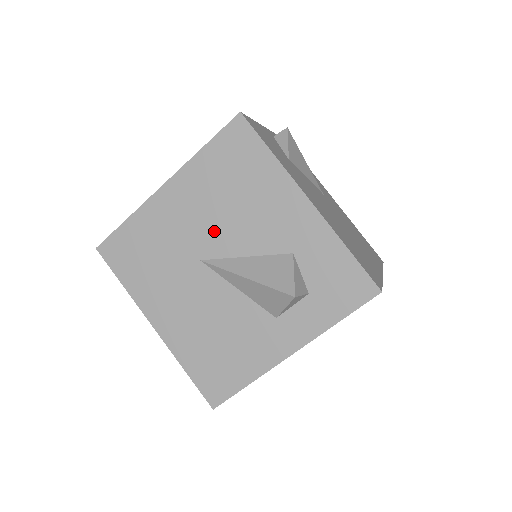
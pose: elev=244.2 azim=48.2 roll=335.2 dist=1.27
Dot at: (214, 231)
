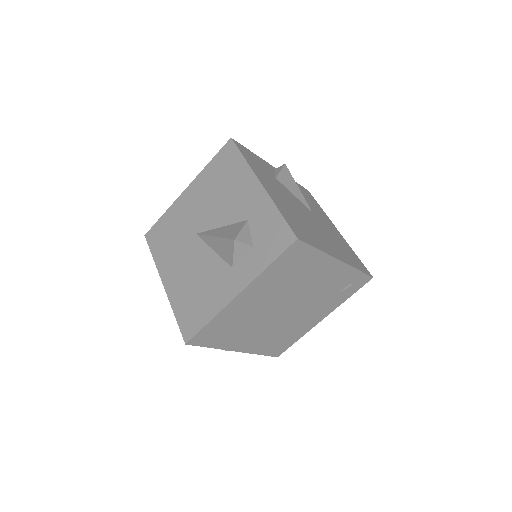
Dot at: (206, 213)
